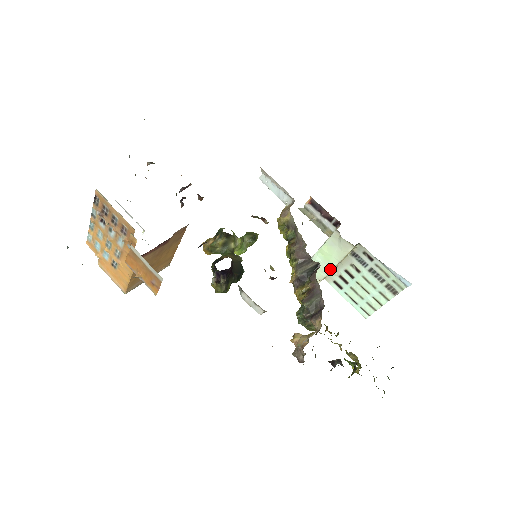
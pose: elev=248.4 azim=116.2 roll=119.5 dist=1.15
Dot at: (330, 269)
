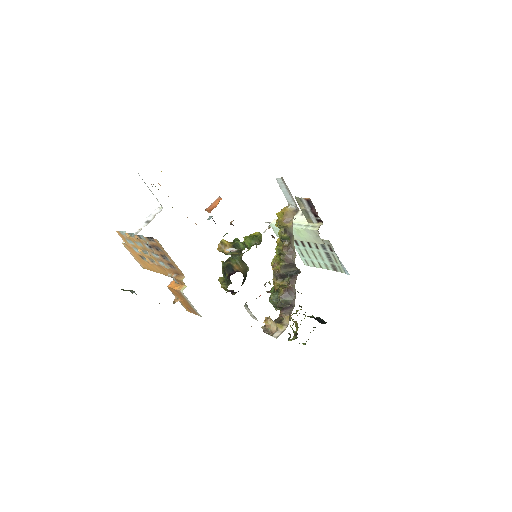
Dot at: (297, 239)
